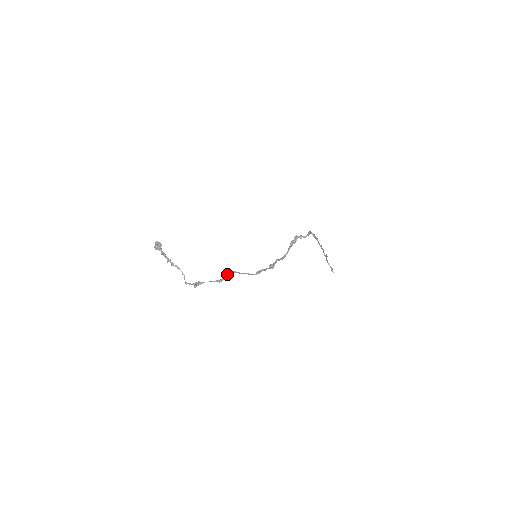
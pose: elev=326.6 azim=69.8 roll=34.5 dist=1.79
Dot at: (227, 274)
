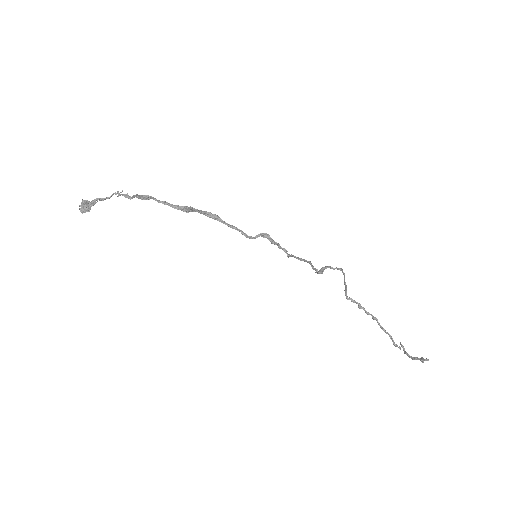
Dot at: (197, 211)
